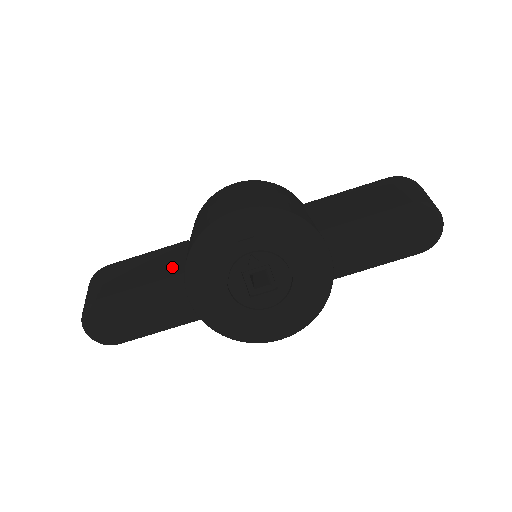
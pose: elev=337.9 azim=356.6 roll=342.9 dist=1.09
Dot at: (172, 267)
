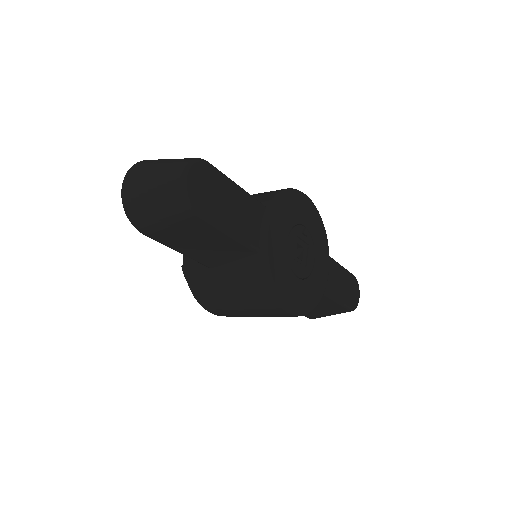
Dot at: occluded
